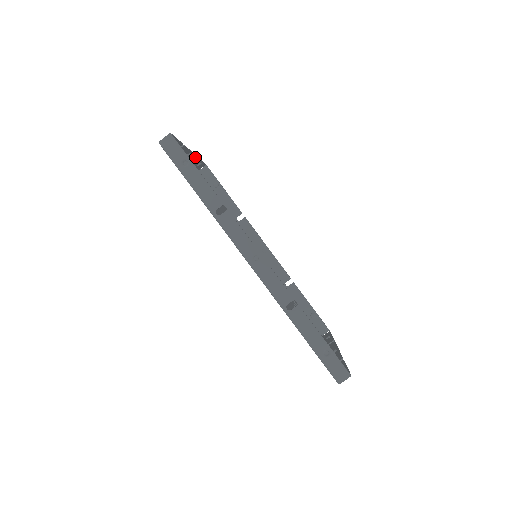
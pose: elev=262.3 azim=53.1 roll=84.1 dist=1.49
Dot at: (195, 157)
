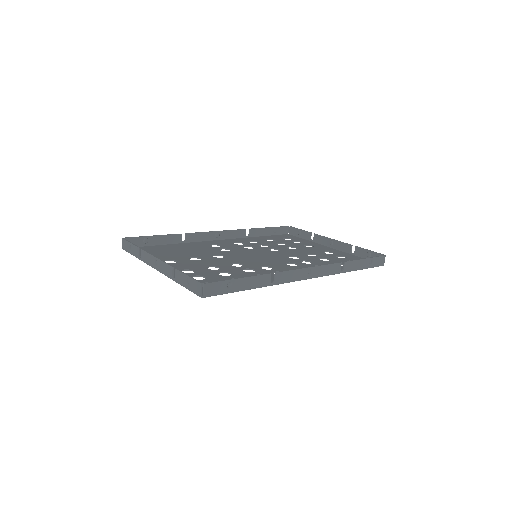
Dot at: (145, 253)
